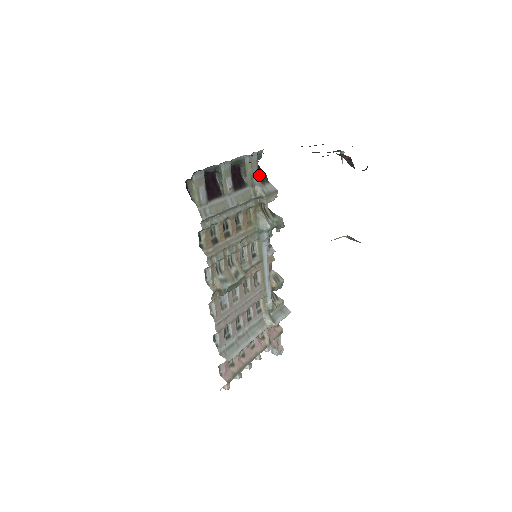
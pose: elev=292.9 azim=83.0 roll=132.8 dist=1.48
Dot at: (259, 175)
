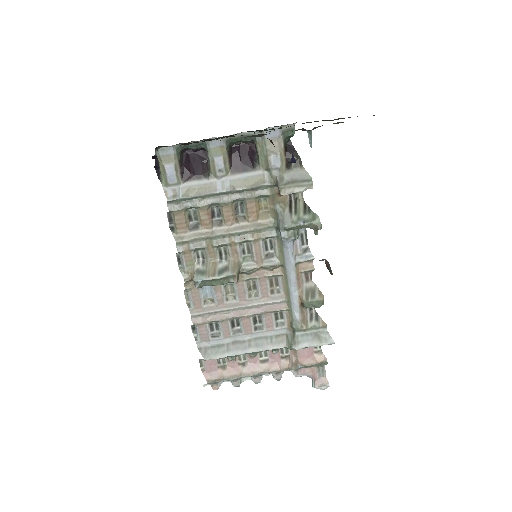
Dot at: (286, 157)
